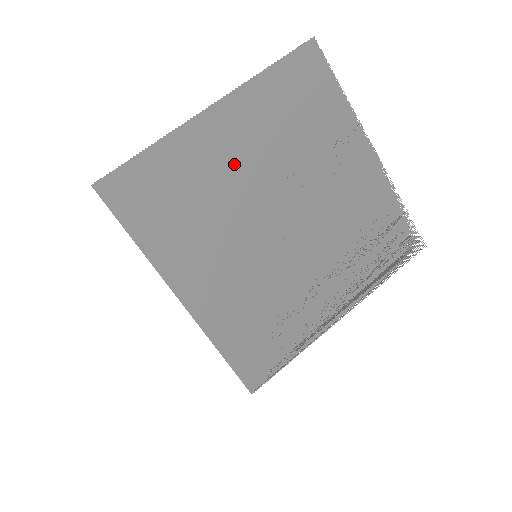
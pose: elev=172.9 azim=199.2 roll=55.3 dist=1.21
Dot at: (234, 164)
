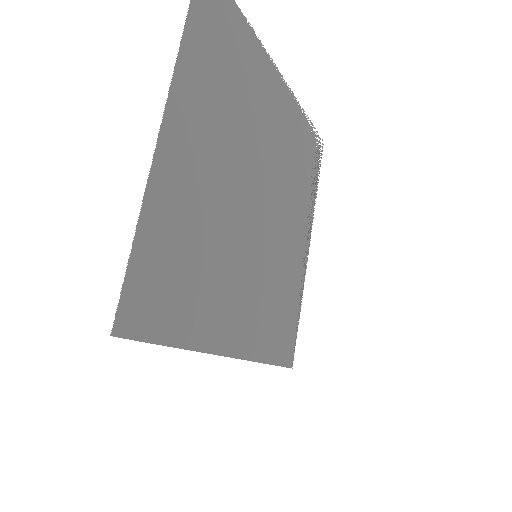
Dot at: (209, 177)
